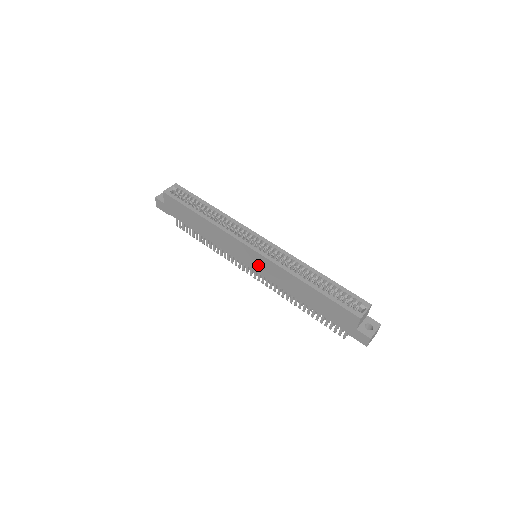
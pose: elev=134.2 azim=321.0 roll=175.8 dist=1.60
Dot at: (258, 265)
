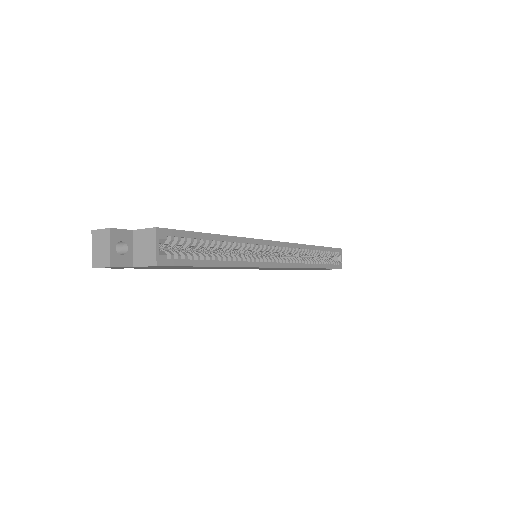
Dot at: occluded
